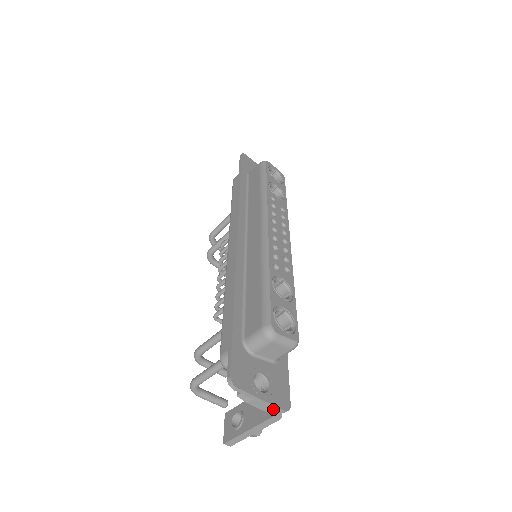
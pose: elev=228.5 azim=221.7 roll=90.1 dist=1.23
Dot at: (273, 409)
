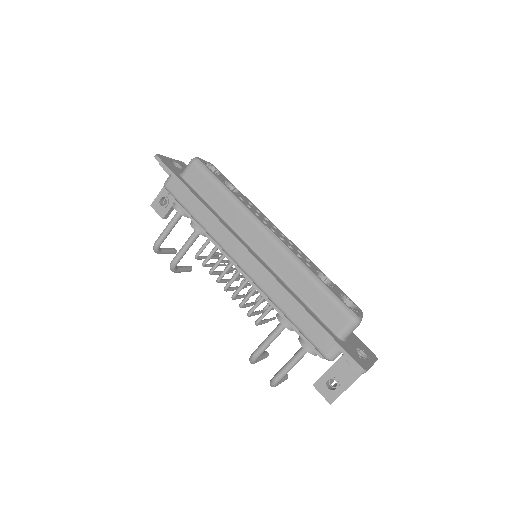
Dot at: occluded
